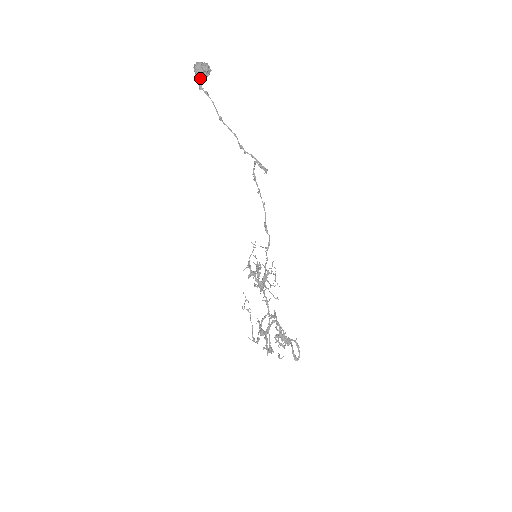
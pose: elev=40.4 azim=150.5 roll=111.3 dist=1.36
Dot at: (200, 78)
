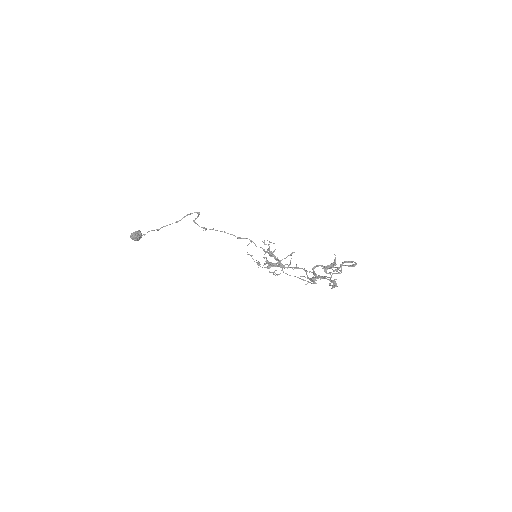
Dot at: (138, 238)
